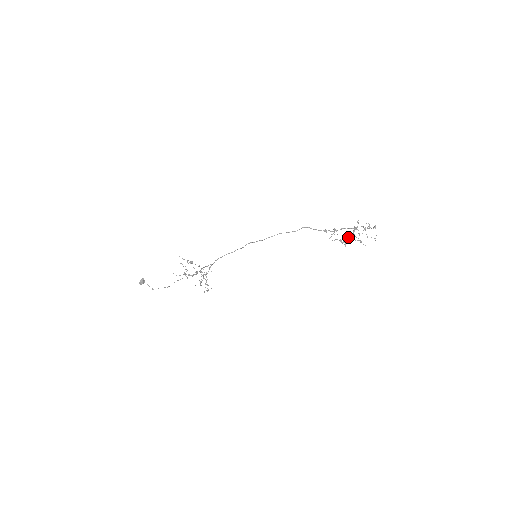
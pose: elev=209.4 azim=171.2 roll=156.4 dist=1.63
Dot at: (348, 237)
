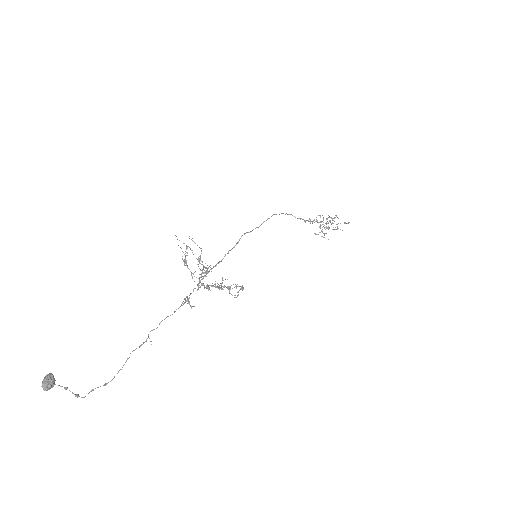
Dot at: (328, 222)
